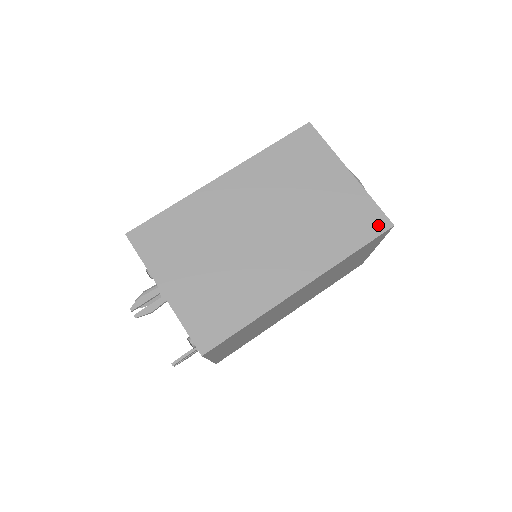
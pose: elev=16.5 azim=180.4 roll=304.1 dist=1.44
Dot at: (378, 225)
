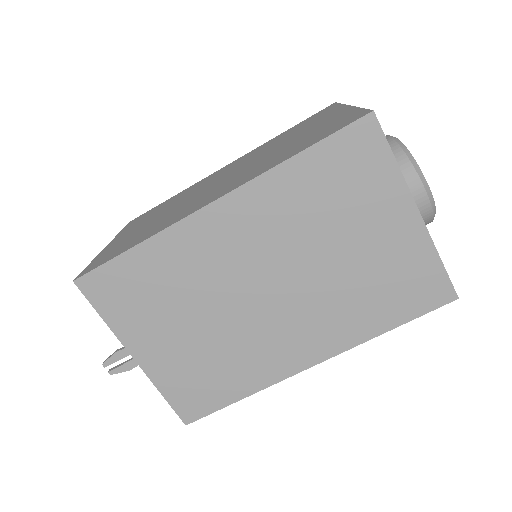
Dot at: (350, 120)
